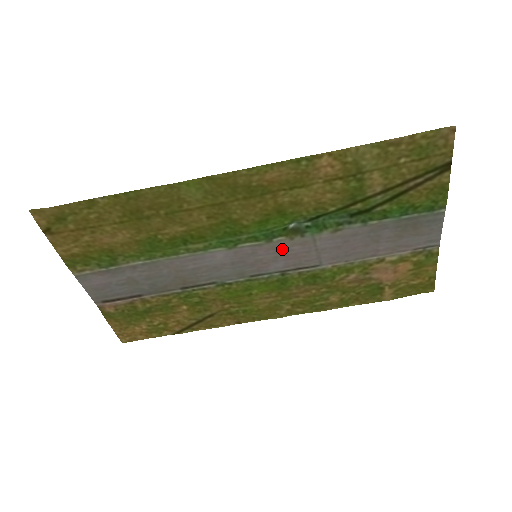
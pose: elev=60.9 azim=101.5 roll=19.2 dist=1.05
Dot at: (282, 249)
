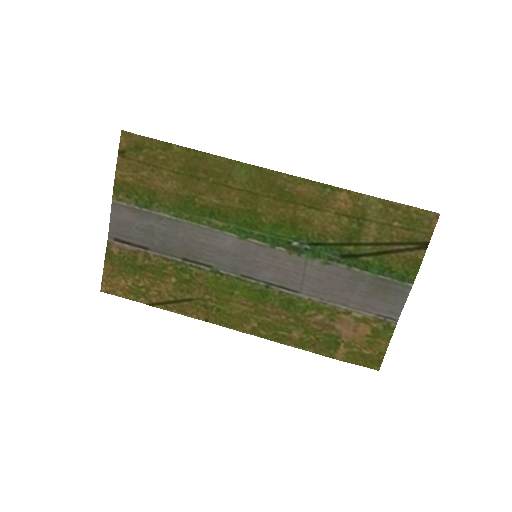
Dot at: (278, 260)
